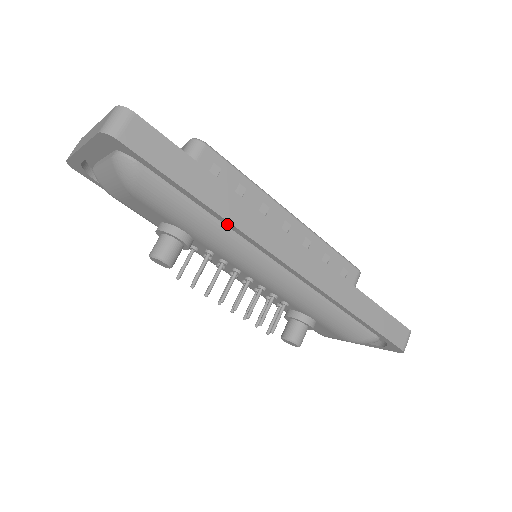
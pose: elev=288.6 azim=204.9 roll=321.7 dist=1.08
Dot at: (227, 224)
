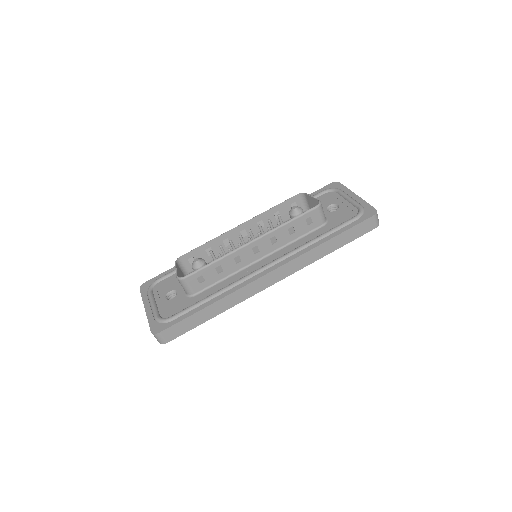
Dot at: (230, 305)
